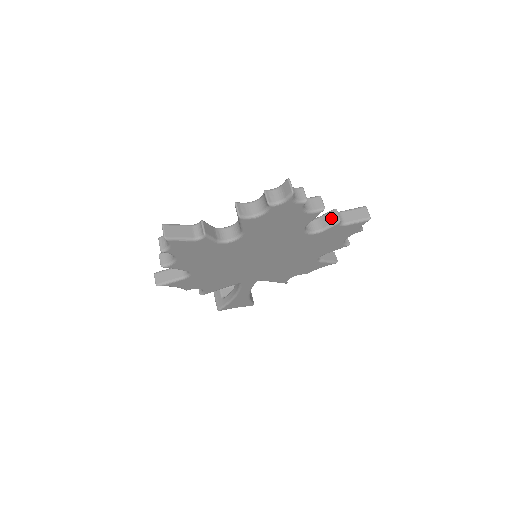
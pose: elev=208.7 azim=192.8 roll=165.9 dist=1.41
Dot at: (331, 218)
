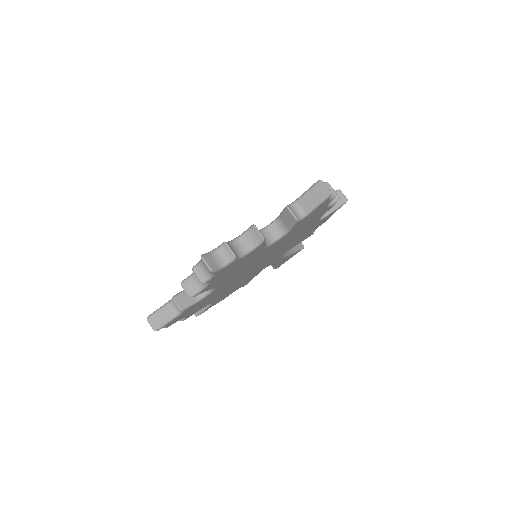
Dot at: (288, 218)
